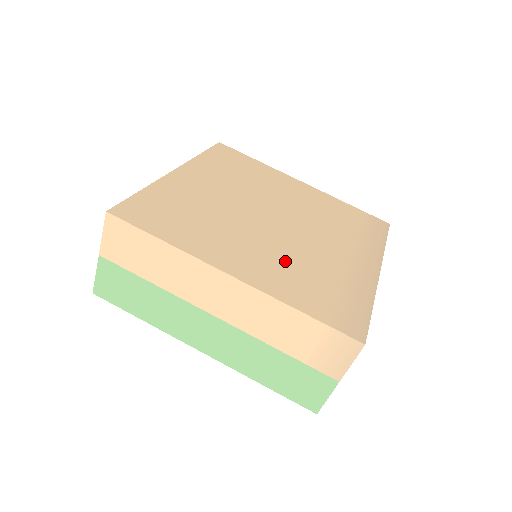
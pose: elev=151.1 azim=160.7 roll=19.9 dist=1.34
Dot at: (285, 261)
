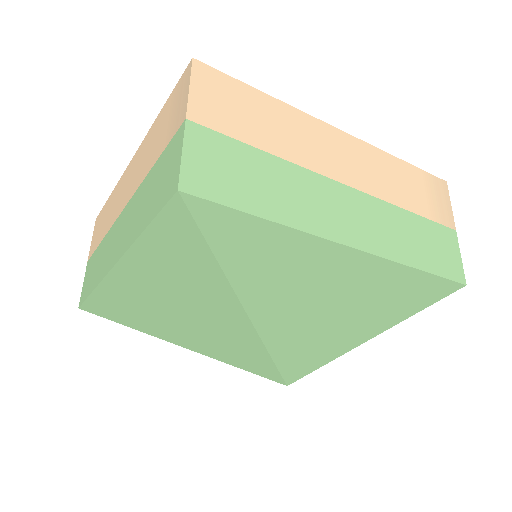
Dot at: occluded
